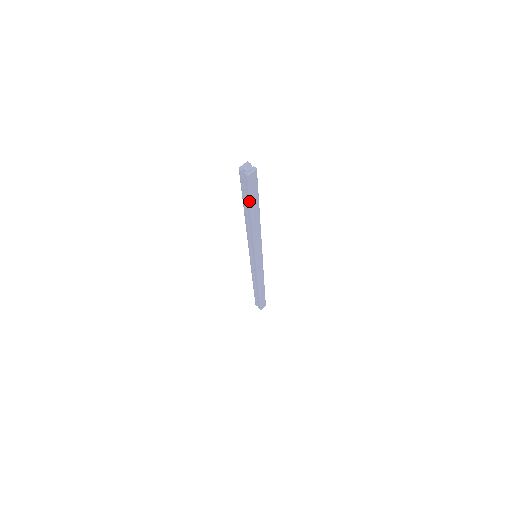
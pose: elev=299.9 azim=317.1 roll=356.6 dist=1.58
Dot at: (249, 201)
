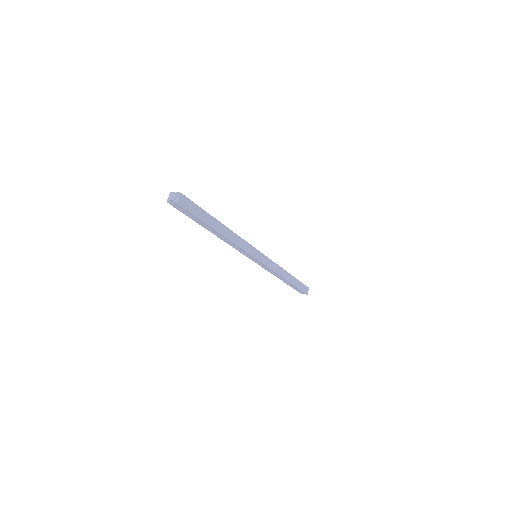
Dot at: (200, 220)
